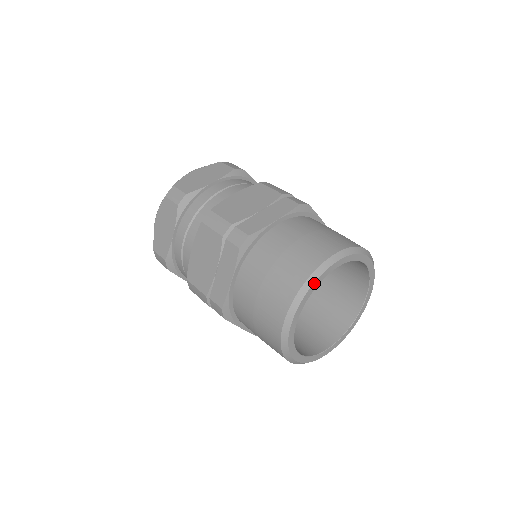
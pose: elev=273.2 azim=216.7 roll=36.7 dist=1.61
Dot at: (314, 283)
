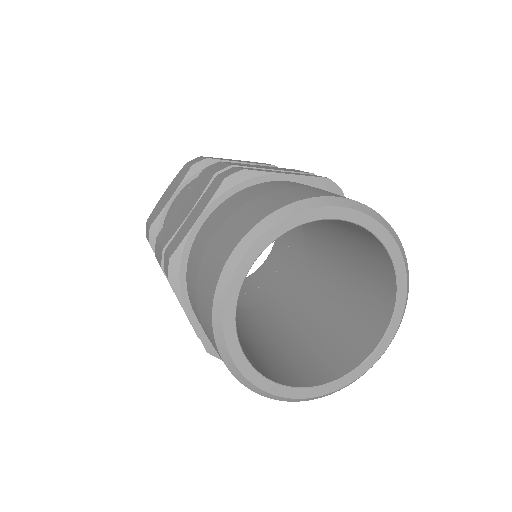
Dot at: (297, 214)
